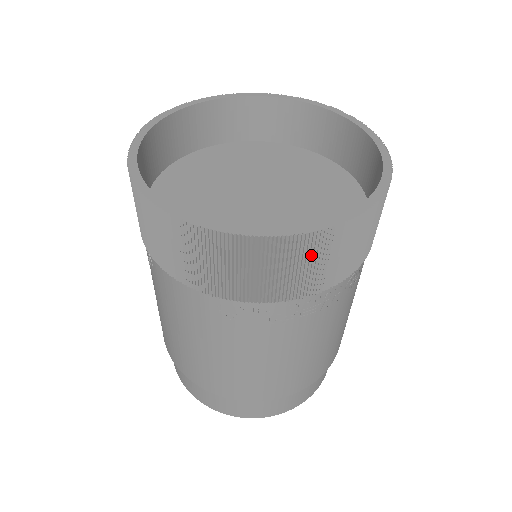
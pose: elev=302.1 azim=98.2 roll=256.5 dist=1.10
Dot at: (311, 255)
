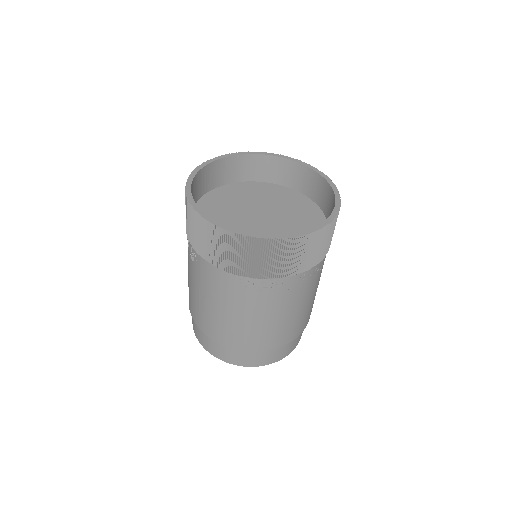
Dot at: (297, 250)
